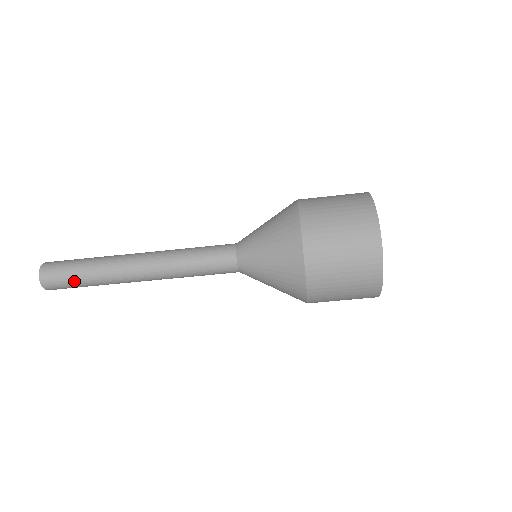
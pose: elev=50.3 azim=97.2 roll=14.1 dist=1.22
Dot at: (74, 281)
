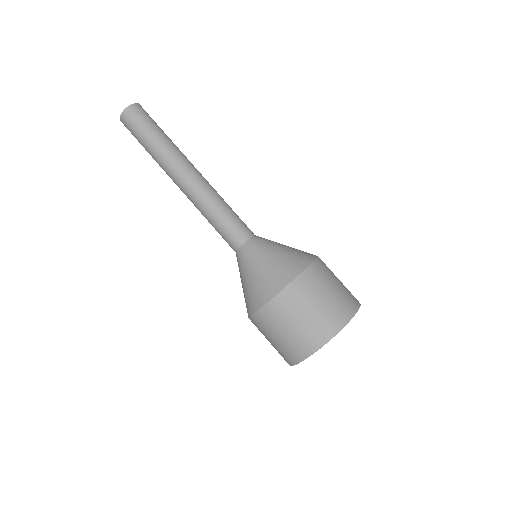
Dot at: (144, 133)
